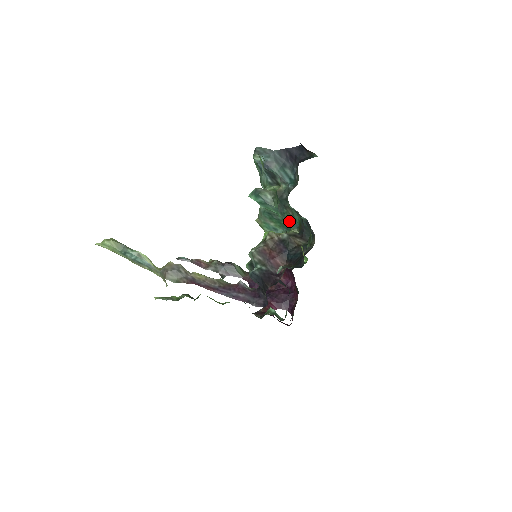
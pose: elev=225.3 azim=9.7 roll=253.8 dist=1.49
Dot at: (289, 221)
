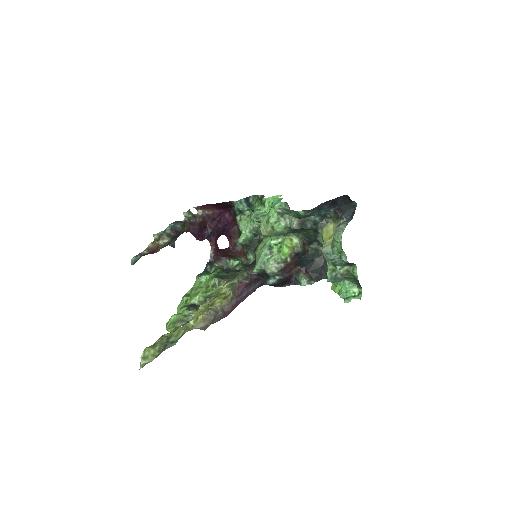
Dot at: occluded
